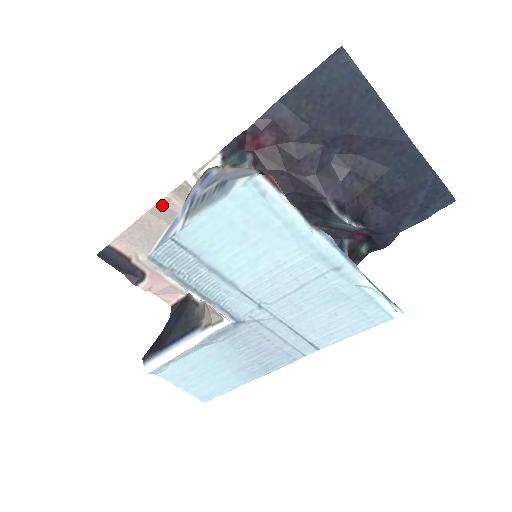
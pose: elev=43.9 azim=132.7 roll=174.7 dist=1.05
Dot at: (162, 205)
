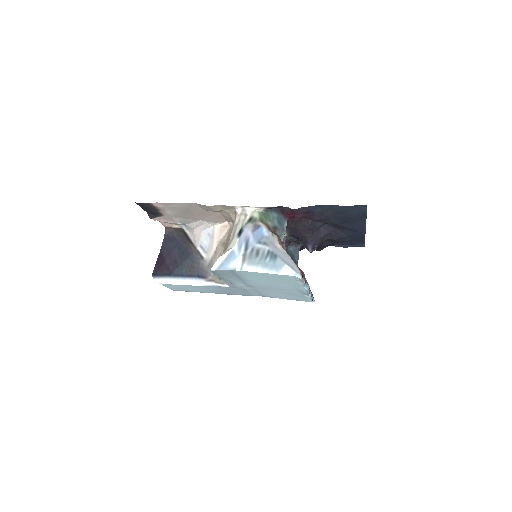
Dot at: (208, 207)
